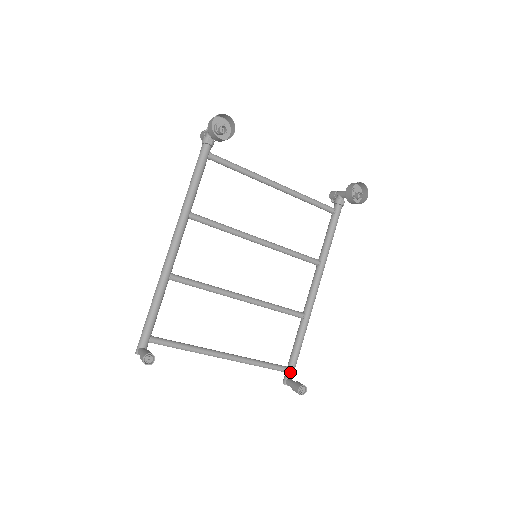
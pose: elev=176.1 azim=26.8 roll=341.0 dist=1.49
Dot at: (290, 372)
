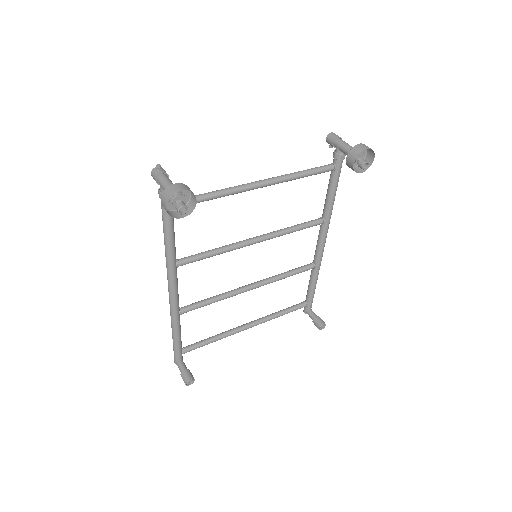
Dot at: (309, 306)
